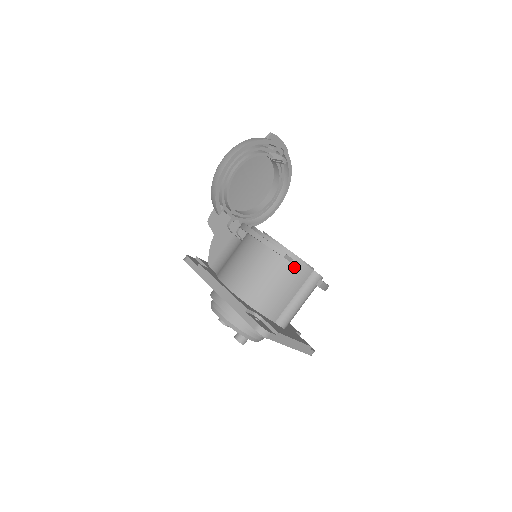
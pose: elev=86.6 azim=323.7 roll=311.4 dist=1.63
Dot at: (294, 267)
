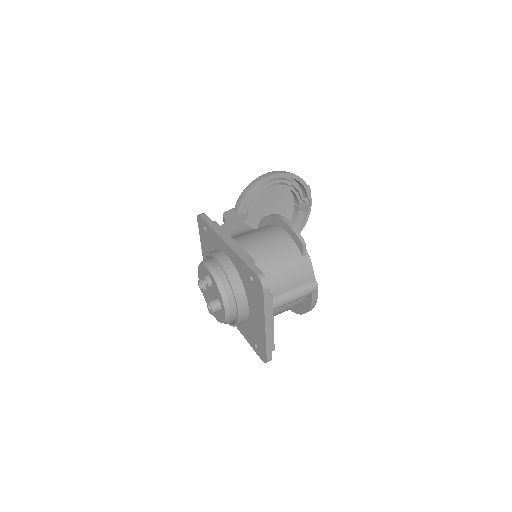
Dot at: (303, 262)
